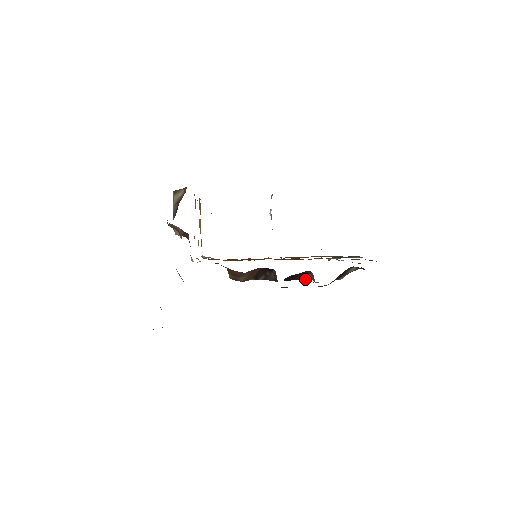
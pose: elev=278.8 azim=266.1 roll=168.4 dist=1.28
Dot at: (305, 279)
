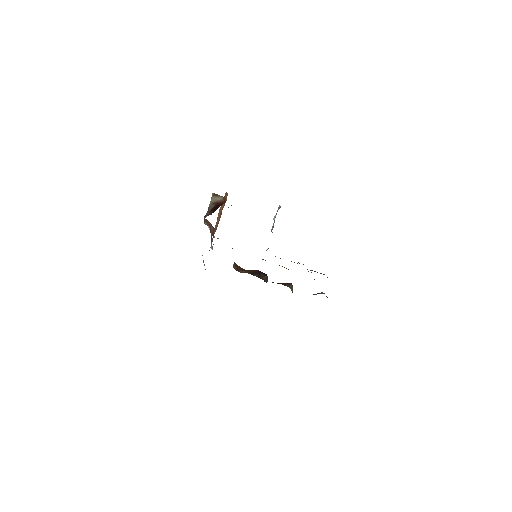
Dot at: (285, 285)
